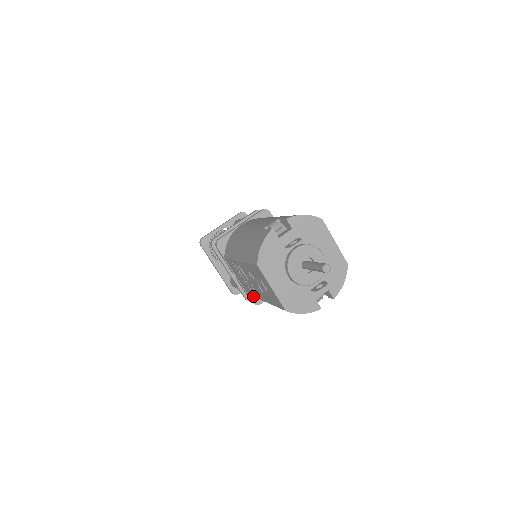
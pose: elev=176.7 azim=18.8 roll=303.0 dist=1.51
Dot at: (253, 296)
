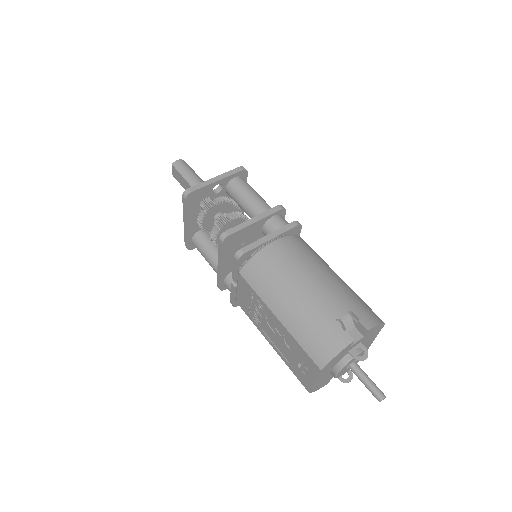
Dot at: occluded
